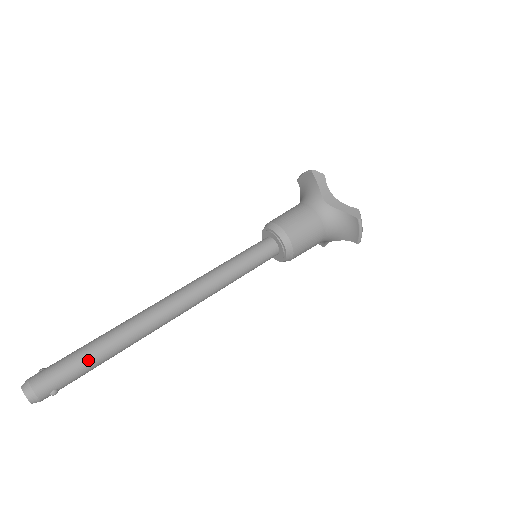
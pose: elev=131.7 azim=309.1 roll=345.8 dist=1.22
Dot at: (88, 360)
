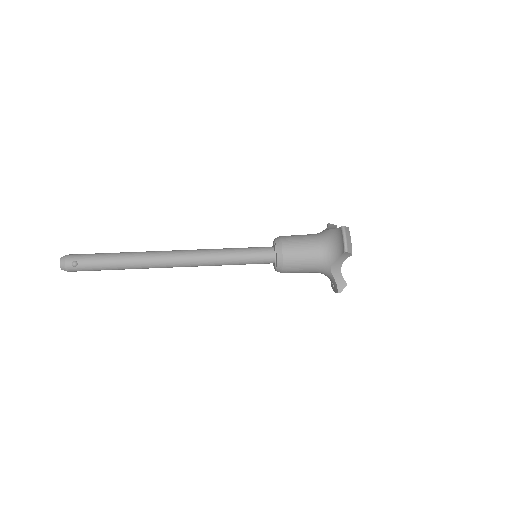
Dot at: (104, 255)
